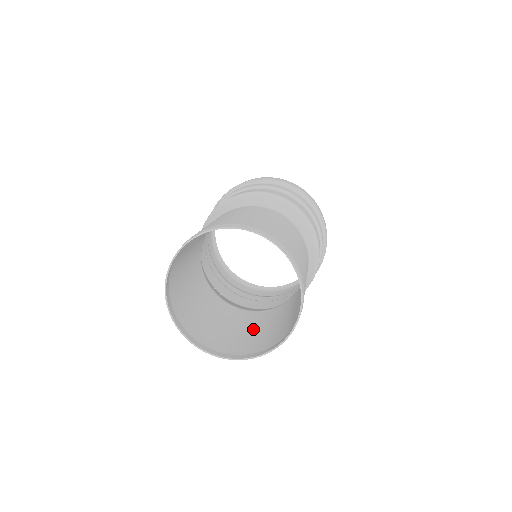
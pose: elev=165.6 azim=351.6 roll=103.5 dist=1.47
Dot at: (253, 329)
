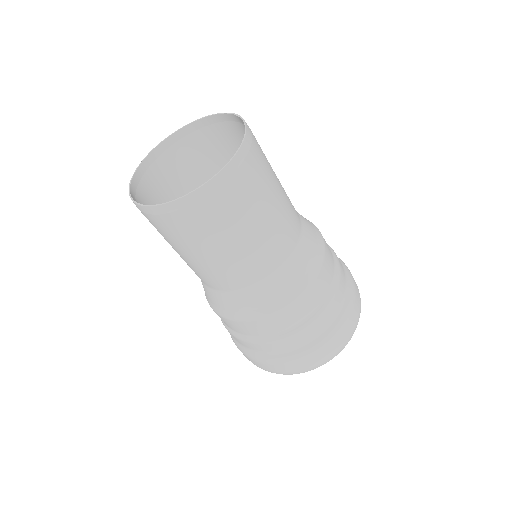
Dot at: occluded
